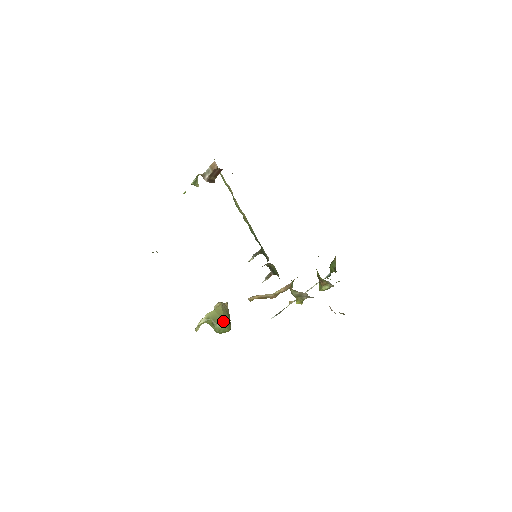
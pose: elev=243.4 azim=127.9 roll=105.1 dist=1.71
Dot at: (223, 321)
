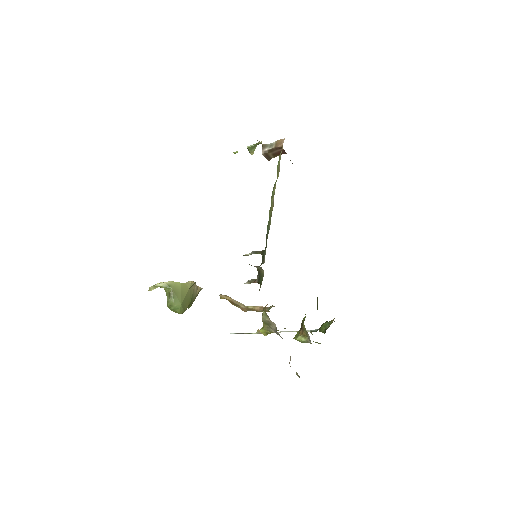
Dot at: (181, 299)
